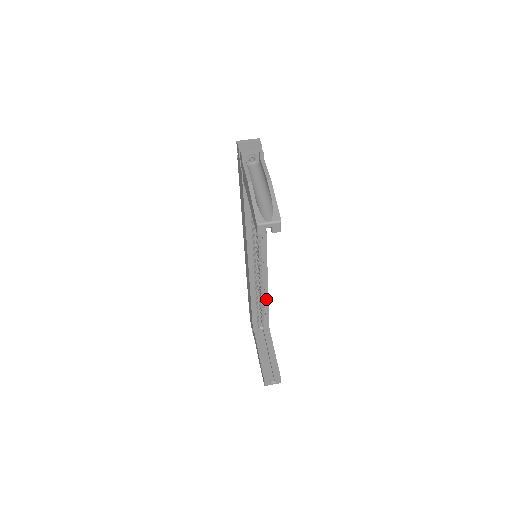
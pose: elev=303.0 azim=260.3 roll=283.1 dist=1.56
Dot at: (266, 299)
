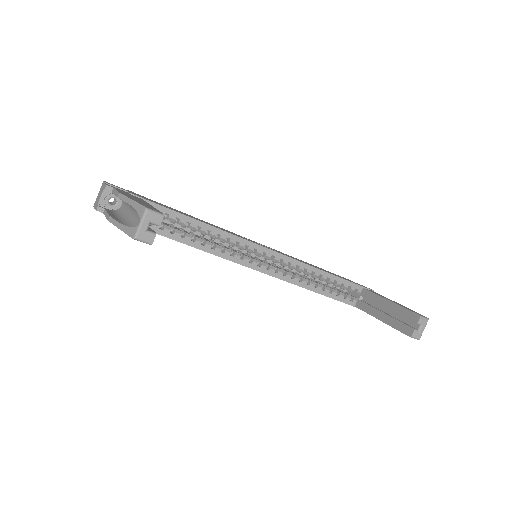
Dot at: (321, 273)
